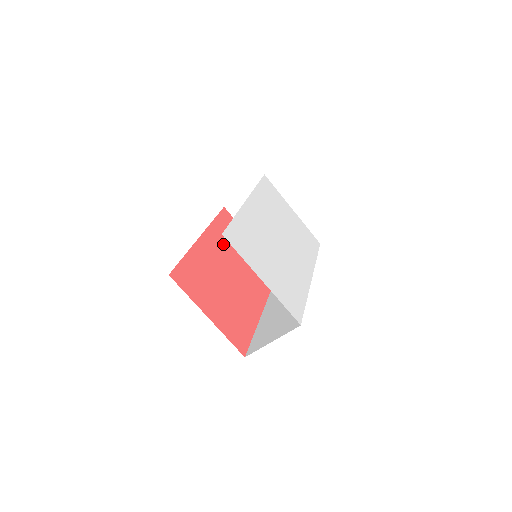
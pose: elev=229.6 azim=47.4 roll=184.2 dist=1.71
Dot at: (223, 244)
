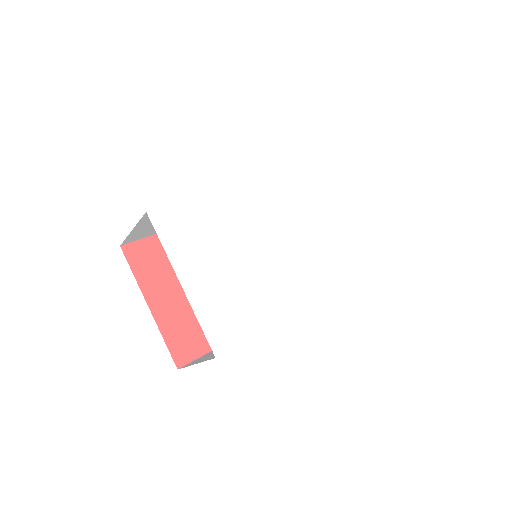
Dot at: occluded
